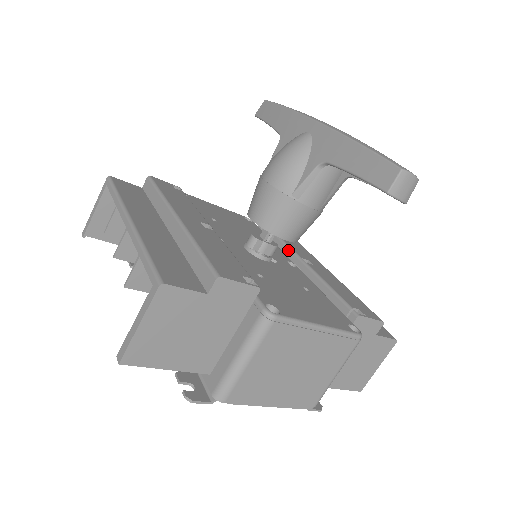
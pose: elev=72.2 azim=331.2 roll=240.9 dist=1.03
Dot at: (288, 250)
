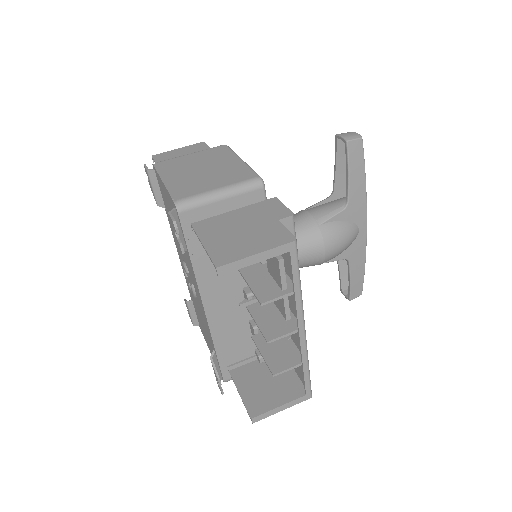
Dot at: occluded
